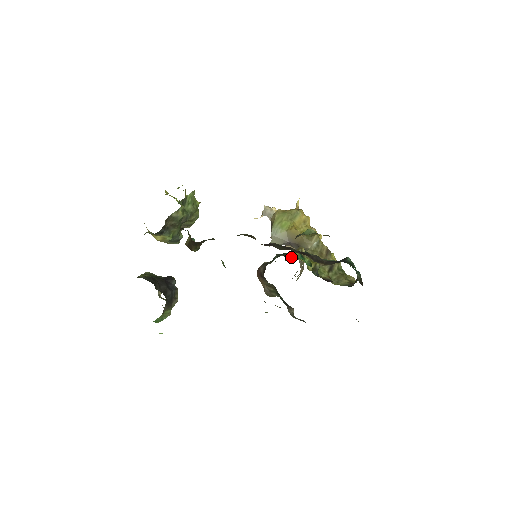
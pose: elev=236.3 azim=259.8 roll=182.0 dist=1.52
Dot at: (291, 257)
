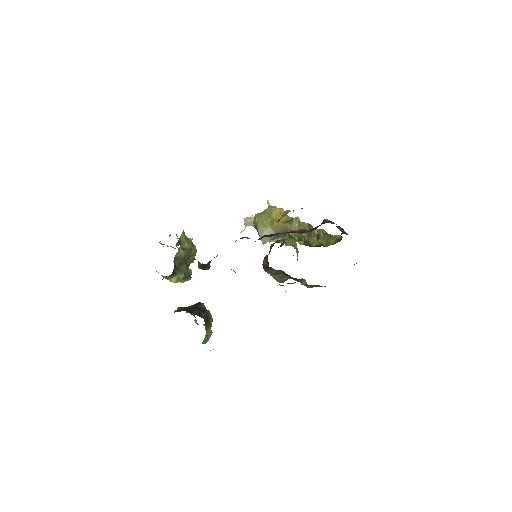
Dot at: (283, 242)
